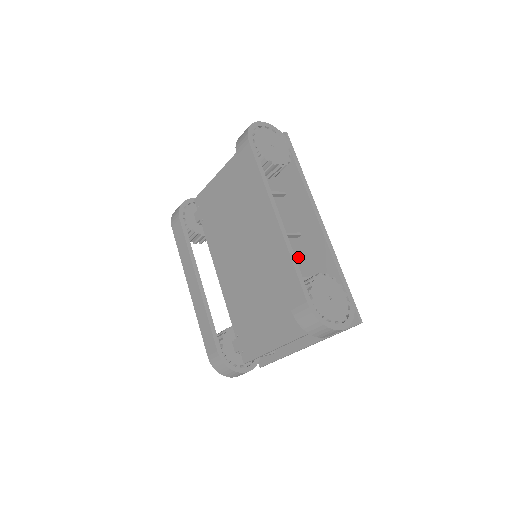
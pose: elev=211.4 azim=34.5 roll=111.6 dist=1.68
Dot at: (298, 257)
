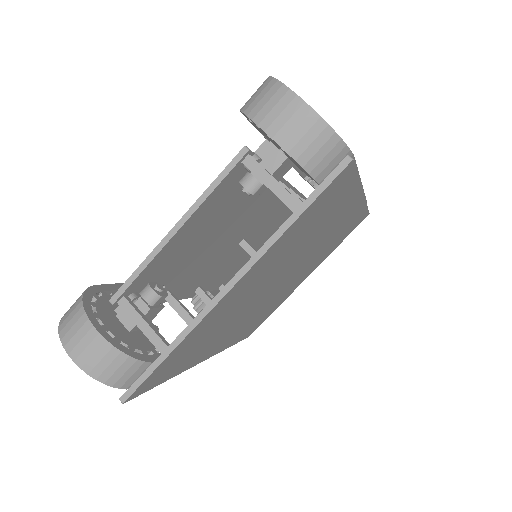
Dot at: occluded
